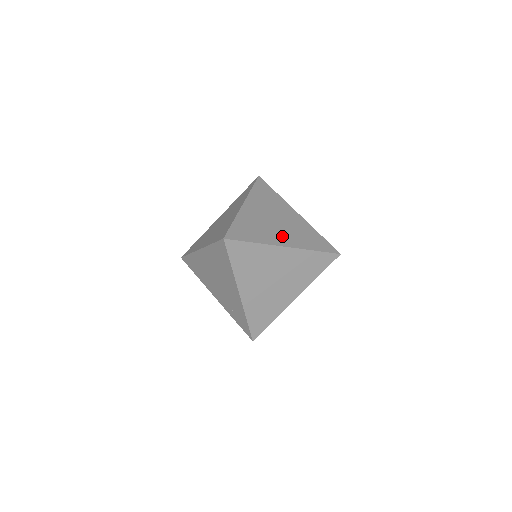
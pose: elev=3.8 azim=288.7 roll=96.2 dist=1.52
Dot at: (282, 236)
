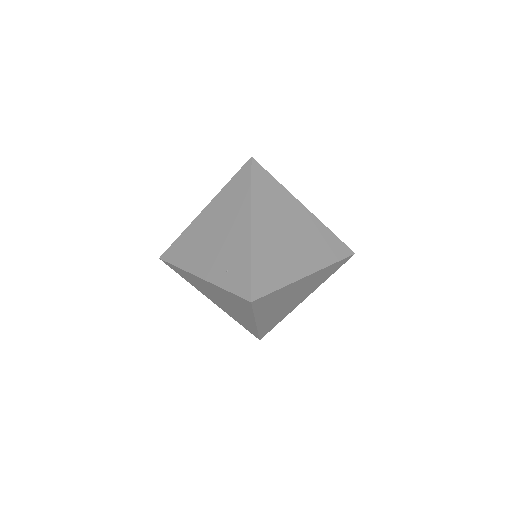
Dot at: occluded
